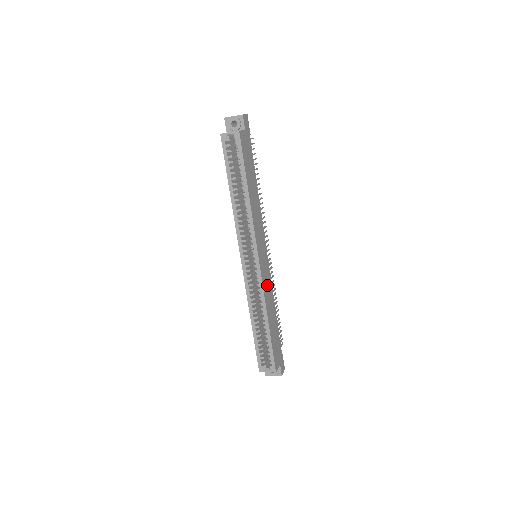
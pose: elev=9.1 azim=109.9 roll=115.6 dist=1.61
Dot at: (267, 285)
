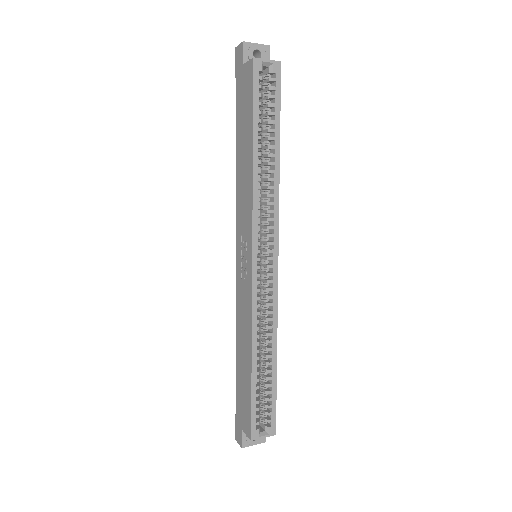
Dot at: occluded
